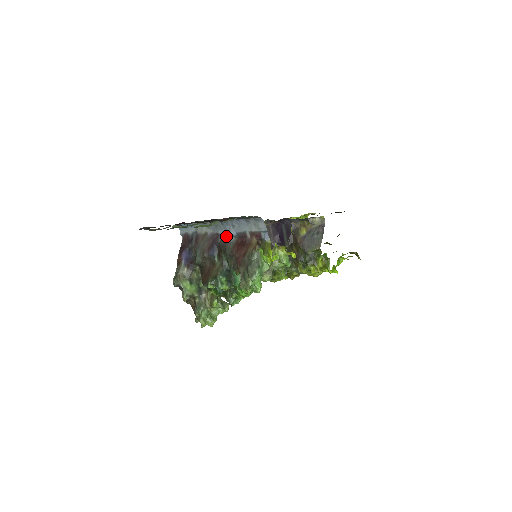
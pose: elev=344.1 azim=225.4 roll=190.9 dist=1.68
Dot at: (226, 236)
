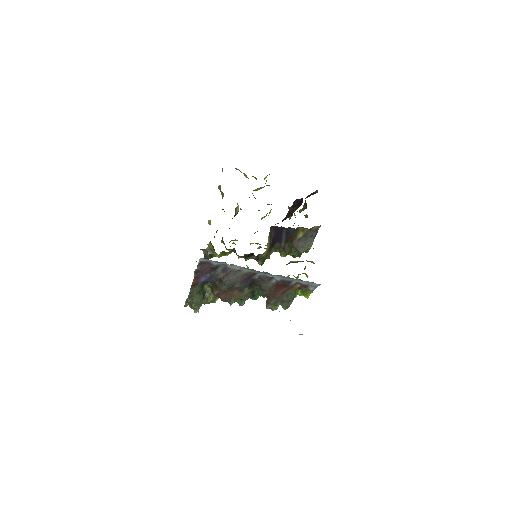
Dot at: (267, 278)
